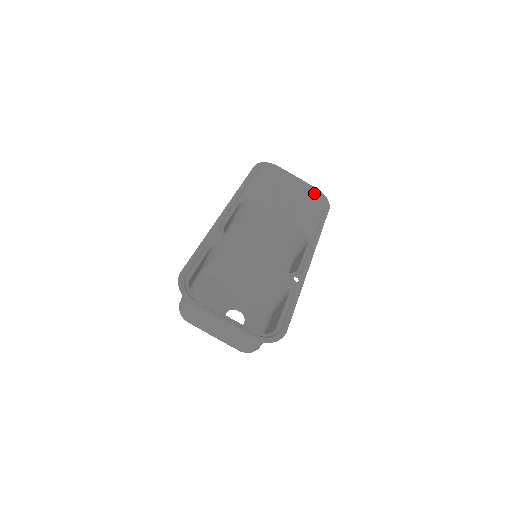
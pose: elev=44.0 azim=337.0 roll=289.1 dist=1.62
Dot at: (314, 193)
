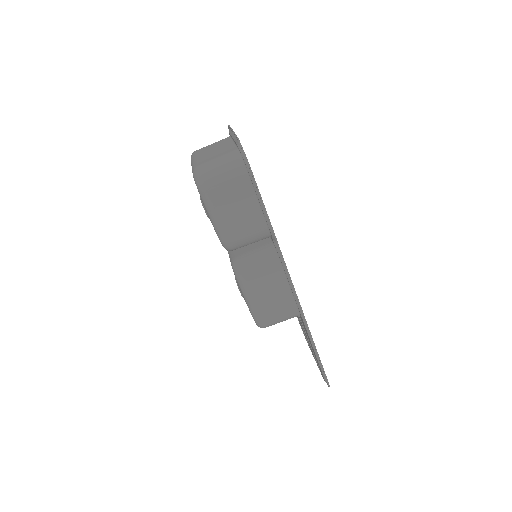
Dot at: (322, 374)
